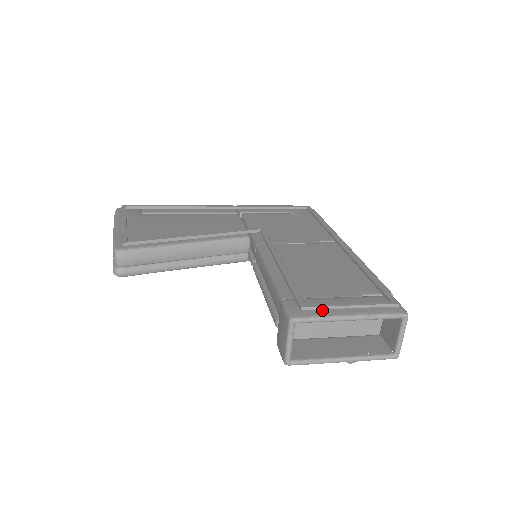
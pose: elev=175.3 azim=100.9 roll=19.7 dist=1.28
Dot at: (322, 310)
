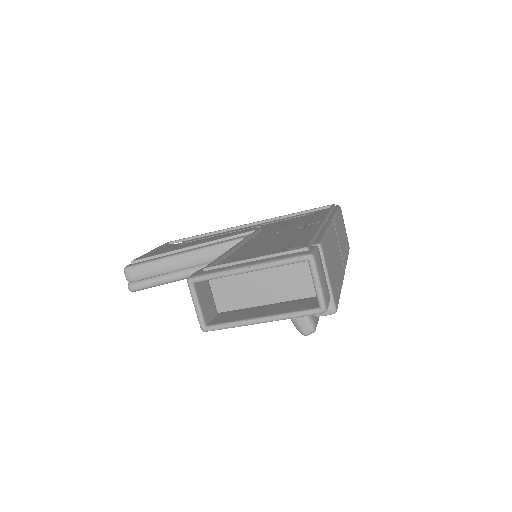
Dot at: (223, 267)
